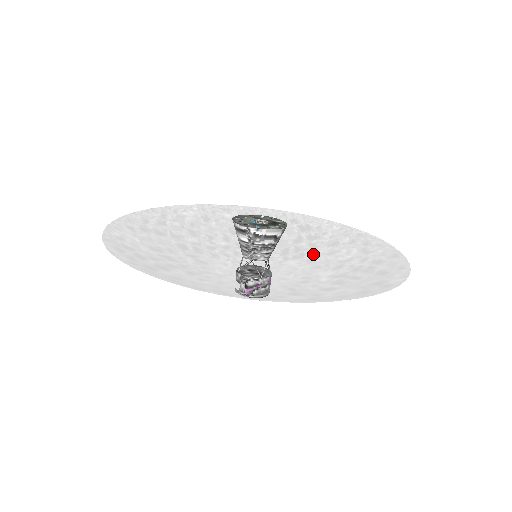
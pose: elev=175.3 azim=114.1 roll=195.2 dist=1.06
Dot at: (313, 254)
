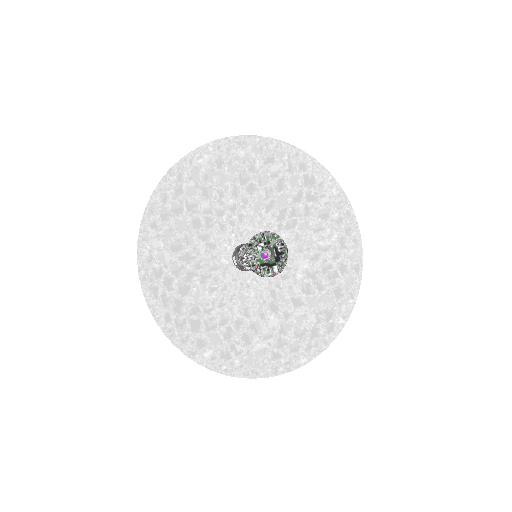
Dot at: (303, 226)
